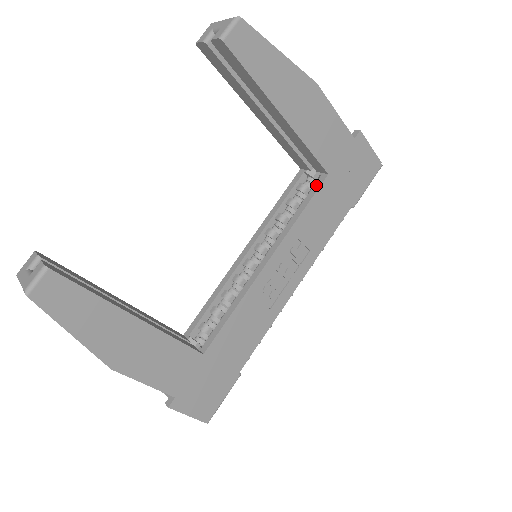
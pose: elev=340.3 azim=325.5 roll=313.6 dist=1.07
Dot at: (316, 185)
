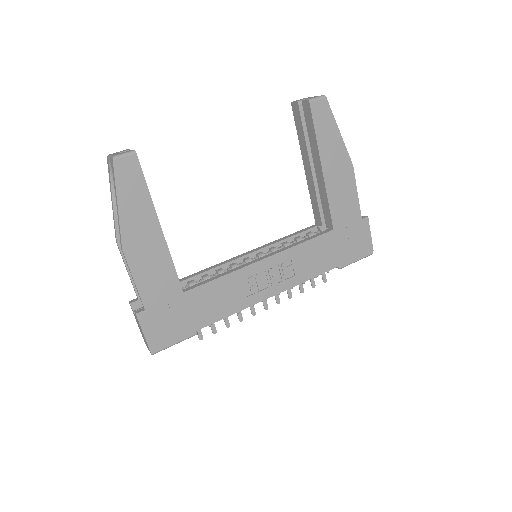
Dot at: (322, 232)
